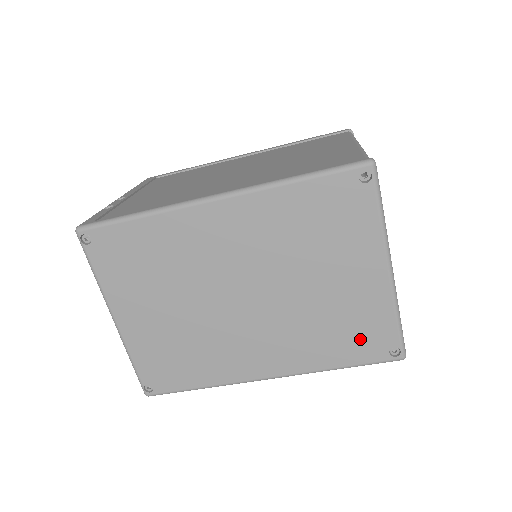
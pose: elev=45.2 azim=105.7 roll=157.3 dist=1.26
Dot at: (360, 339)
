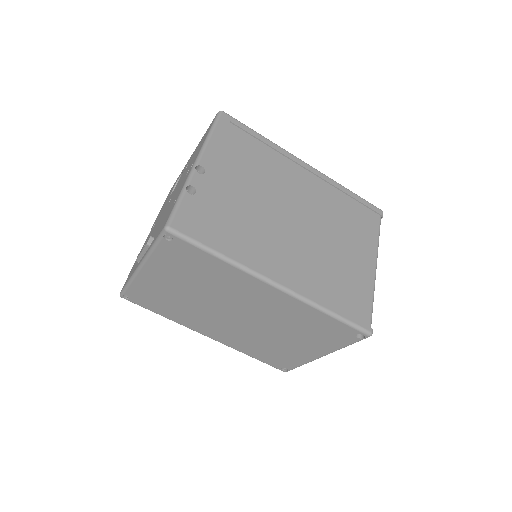
Dot at: (275, 358)
